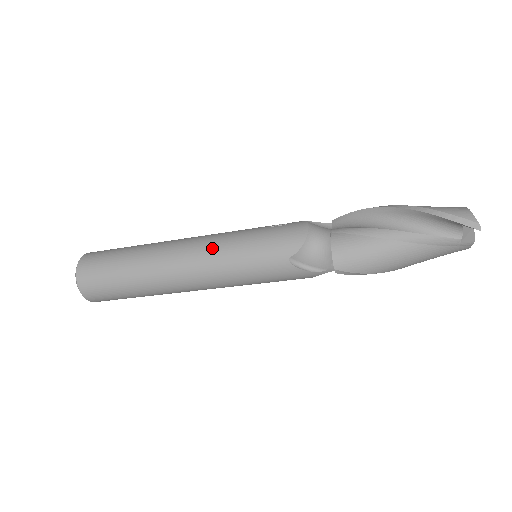
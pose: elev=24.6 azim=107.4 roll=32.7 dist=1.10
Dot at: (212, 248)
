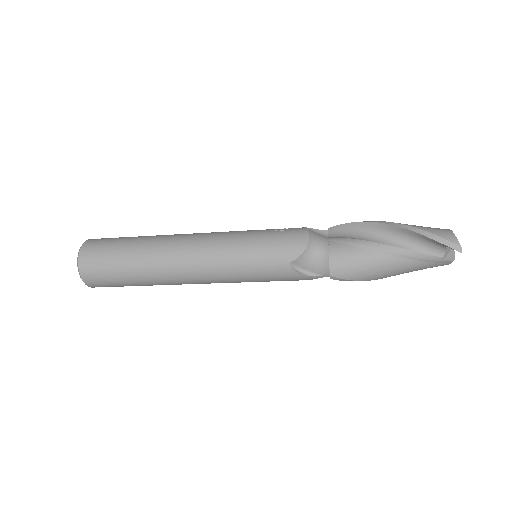
Dot at: (217, 247)
